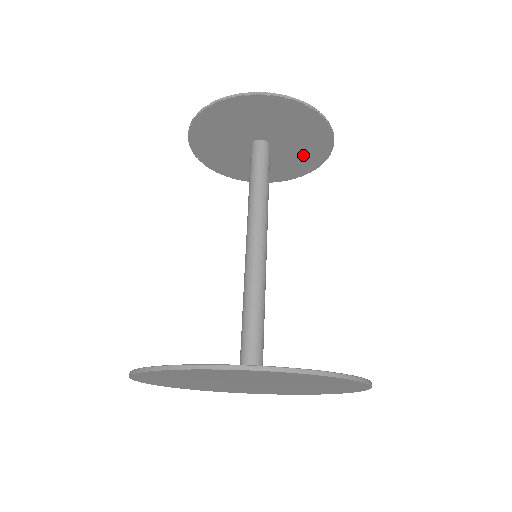
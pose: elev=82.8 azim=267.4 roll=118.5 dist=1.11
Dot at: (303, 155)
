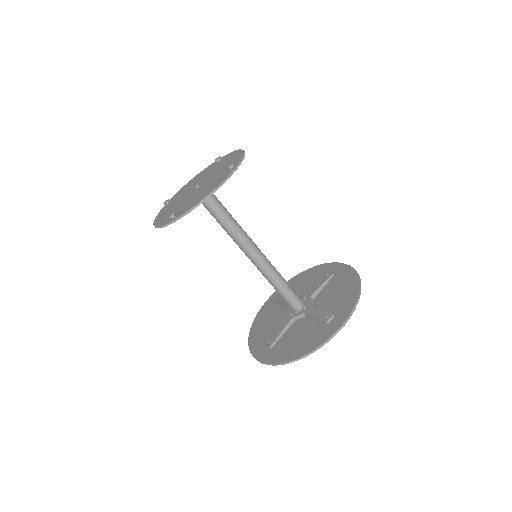
Dot at: occluded
